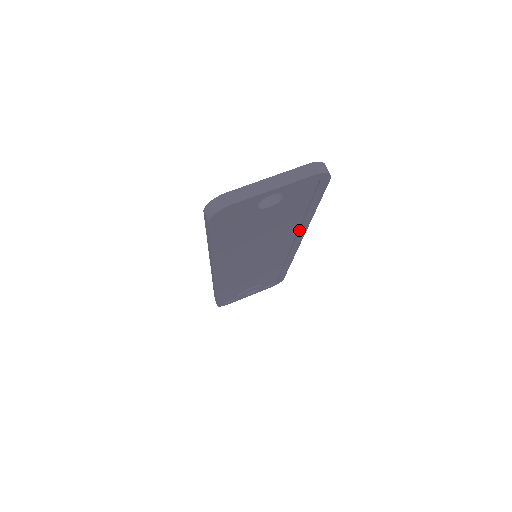
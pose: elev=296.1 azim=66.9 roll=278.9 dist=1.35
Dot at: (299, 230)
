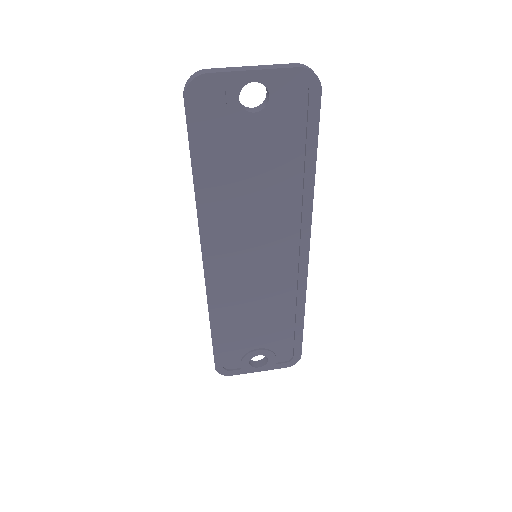
Dot at: (302, 209)
